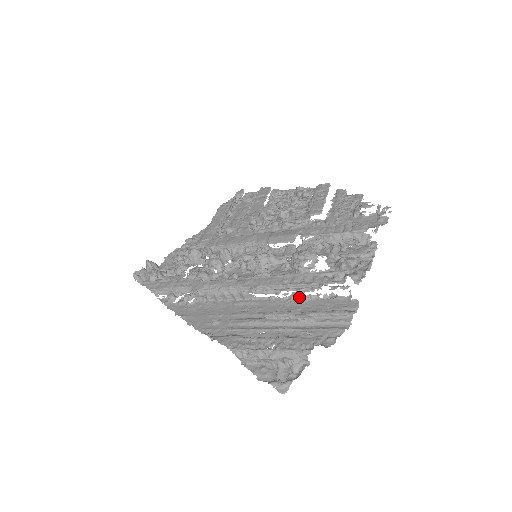
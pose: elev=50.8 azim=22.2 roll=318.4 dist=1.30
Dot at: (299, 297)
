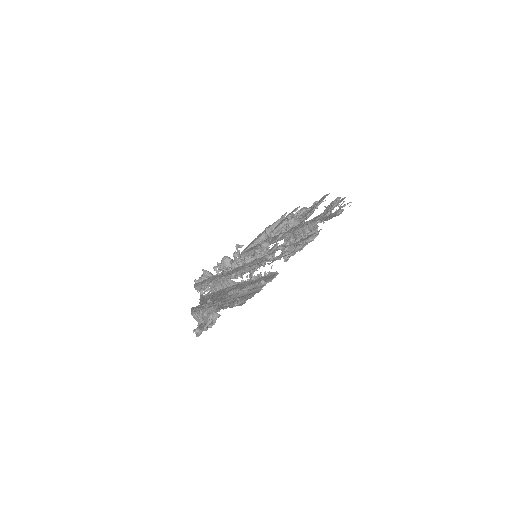
Dot at: (253, 277)
